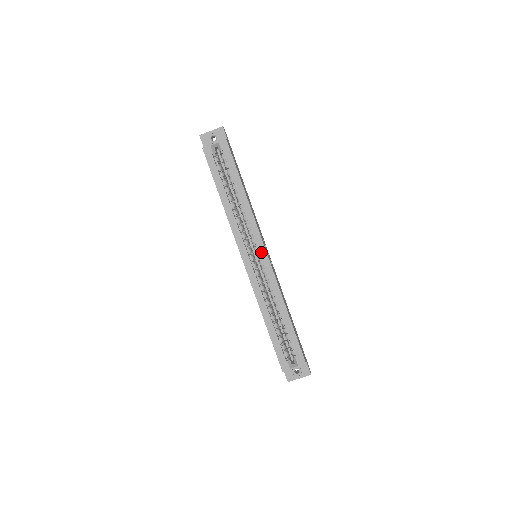
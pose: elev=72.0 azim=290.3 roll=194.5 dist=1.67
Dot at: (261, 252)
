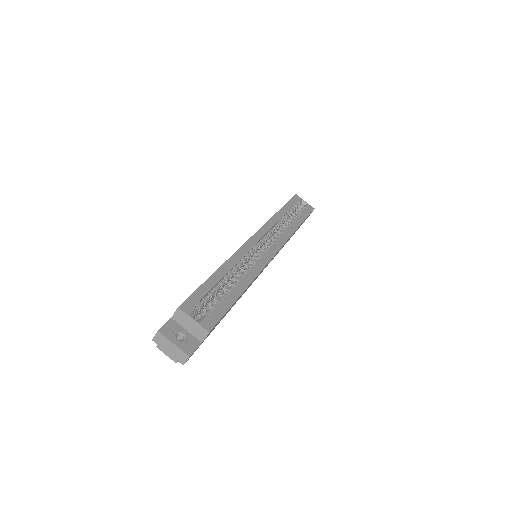
Dot at: (272, 249)
